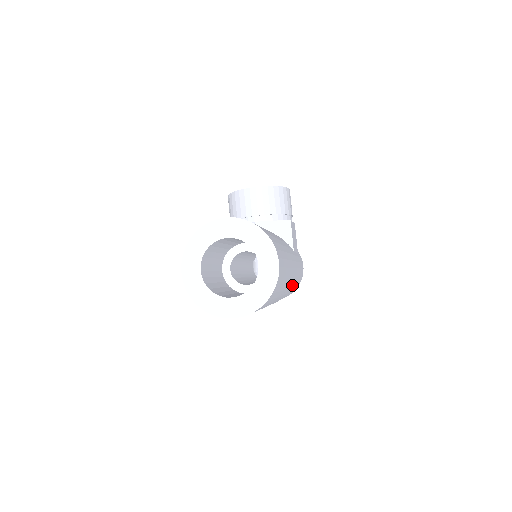
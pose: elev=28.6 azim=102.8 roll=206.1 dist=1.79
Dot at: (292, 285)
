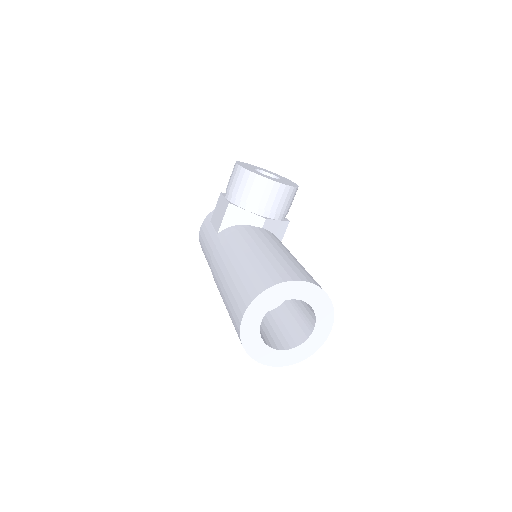
Dot at: occluded
